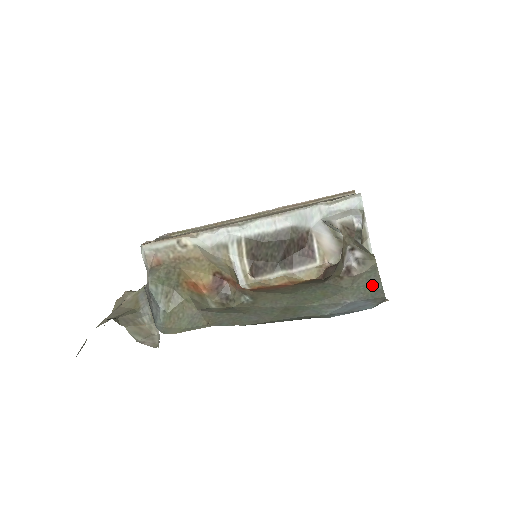
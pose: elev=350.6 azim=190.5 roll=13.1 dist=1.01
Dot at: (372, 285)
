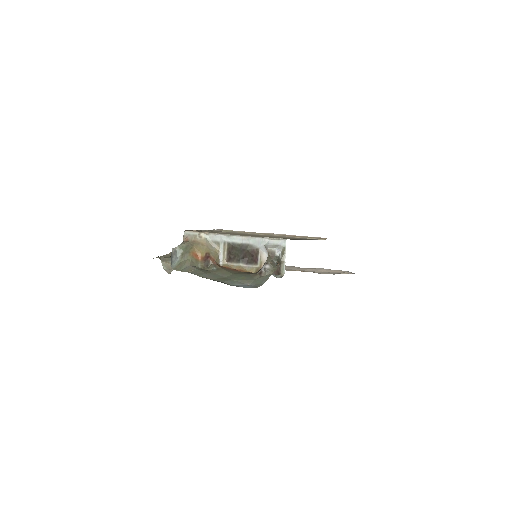
Dot at: (262, 281)
